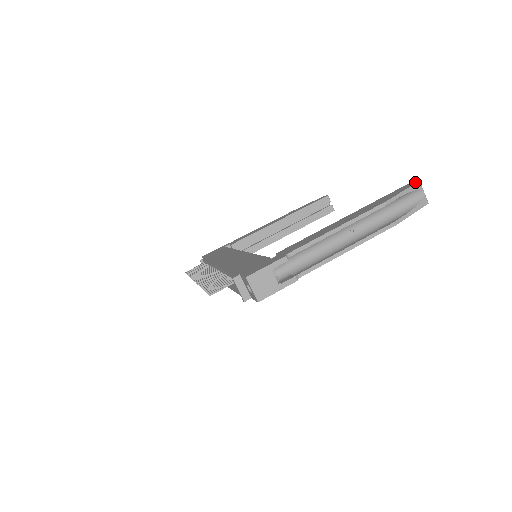
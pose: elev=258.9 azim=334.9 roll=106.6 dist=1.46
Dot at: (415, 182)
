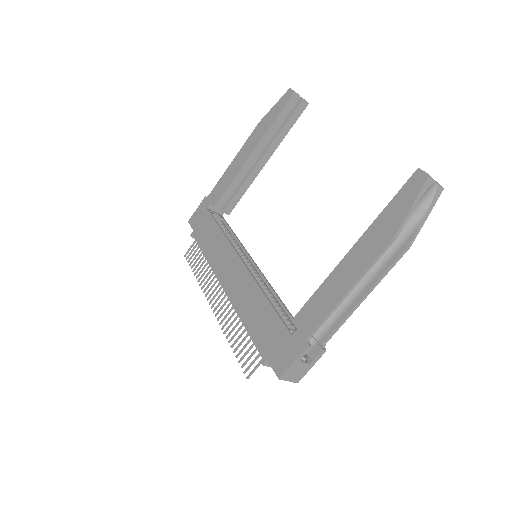
Dot at: (423, 179)
